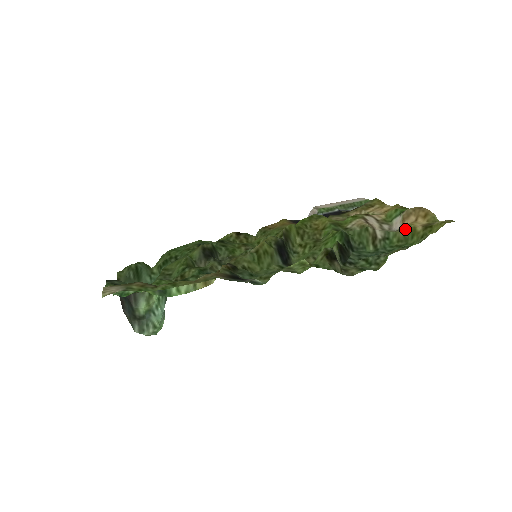
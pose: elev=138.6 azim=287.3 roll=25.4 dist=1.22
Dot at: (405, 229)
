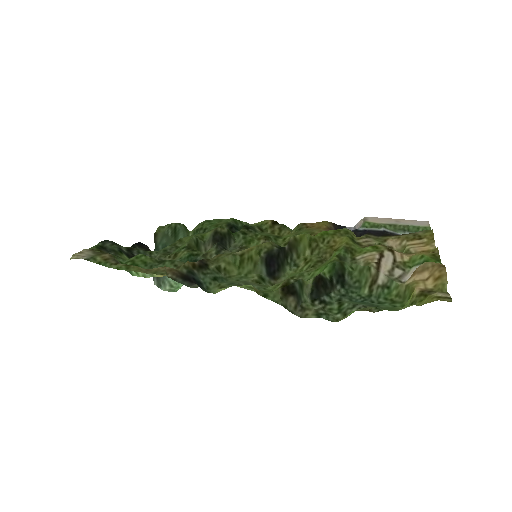
Dot at: (407, 285)
